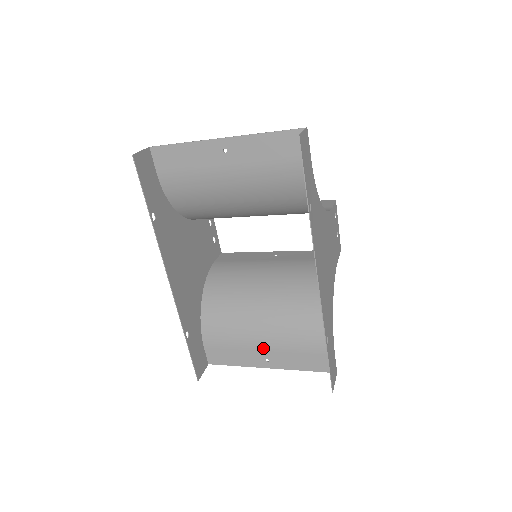
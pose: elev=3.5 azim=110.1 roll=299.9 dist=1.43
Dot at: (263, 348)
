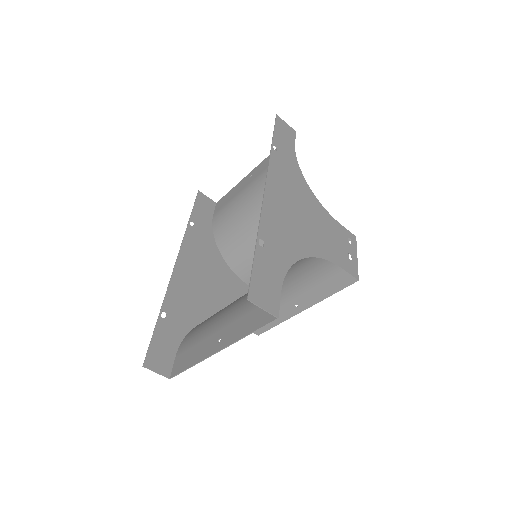
Dot at: (221, 326)
